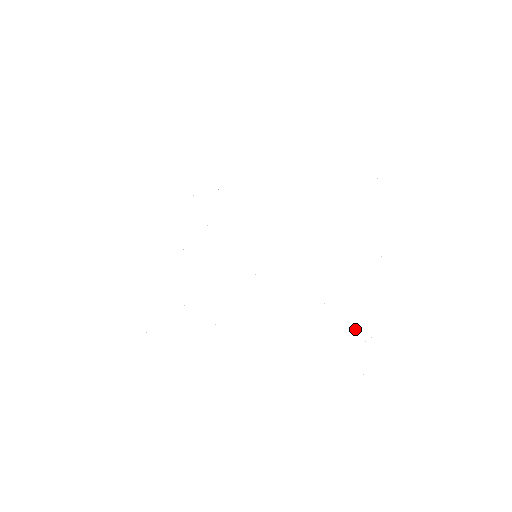
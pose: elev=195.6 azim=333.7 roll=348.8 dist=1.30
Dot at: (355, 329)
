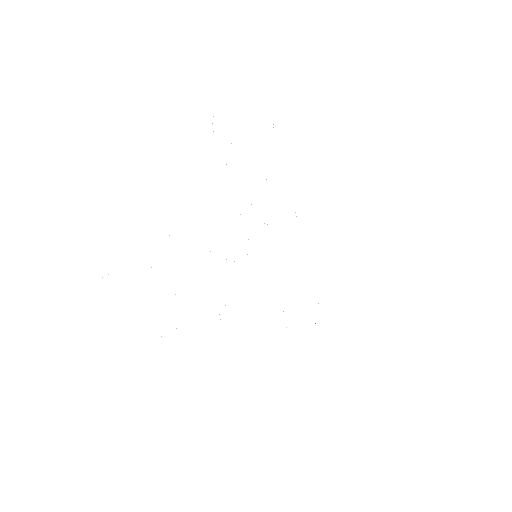
Dot at: occluded
